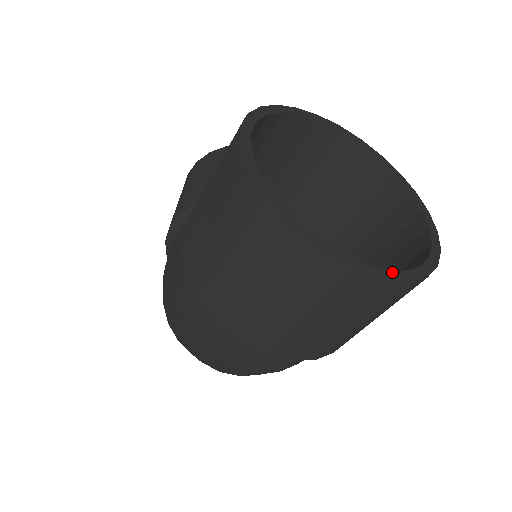
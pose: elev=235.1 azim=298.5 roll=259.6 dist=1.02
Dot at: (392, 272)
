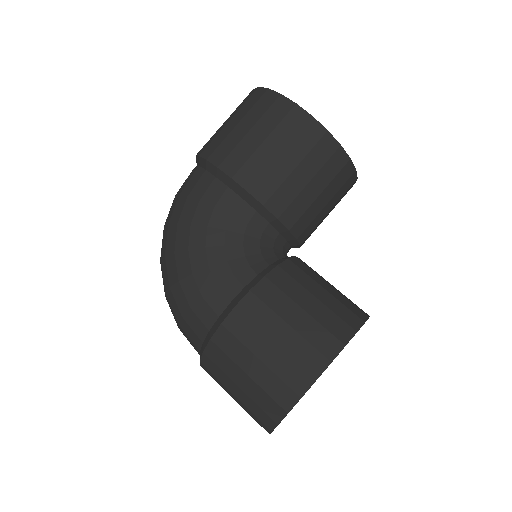
Dot at: occluded
